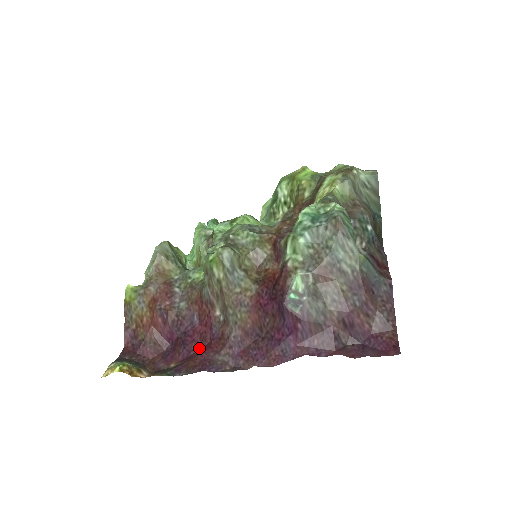
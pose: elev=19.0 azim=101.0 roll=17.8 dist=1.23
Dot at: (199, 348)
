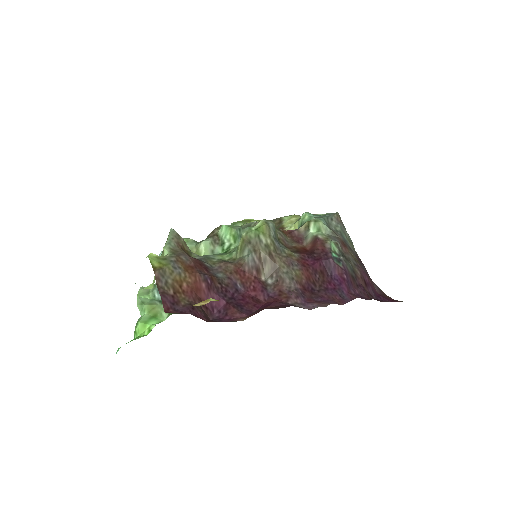
Dot at: (258, 308)
